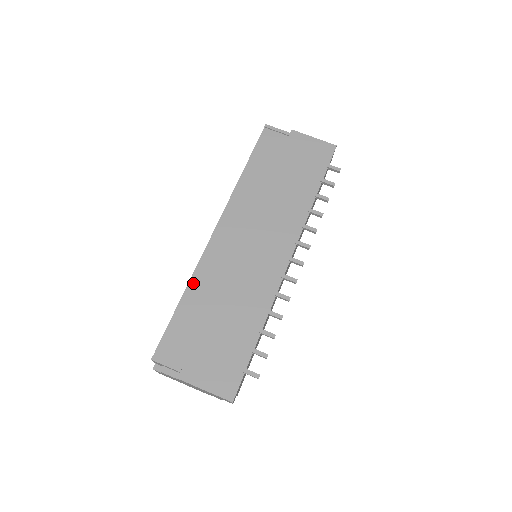
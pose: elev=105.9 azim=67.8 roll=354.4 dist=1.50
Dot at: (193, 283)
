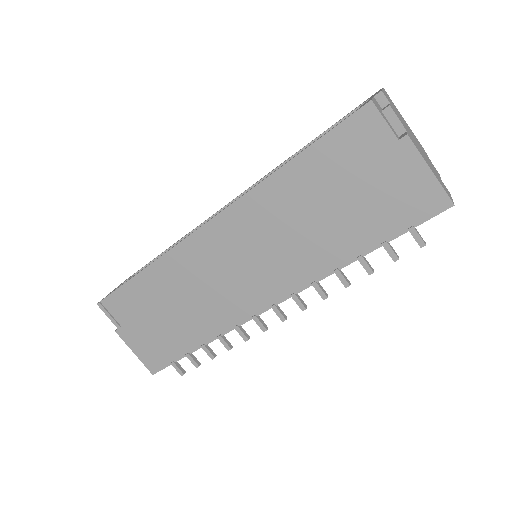
Dot at: (159, 264)
